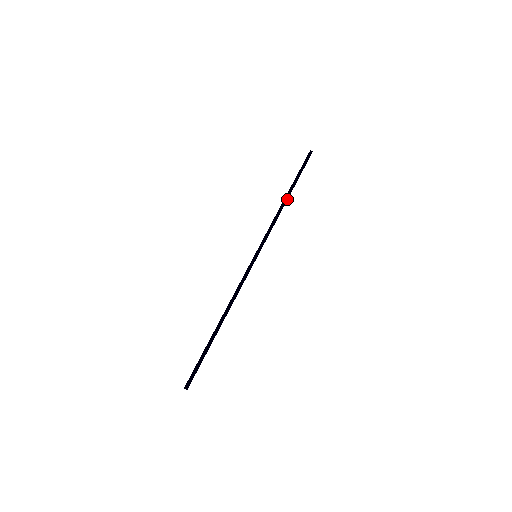
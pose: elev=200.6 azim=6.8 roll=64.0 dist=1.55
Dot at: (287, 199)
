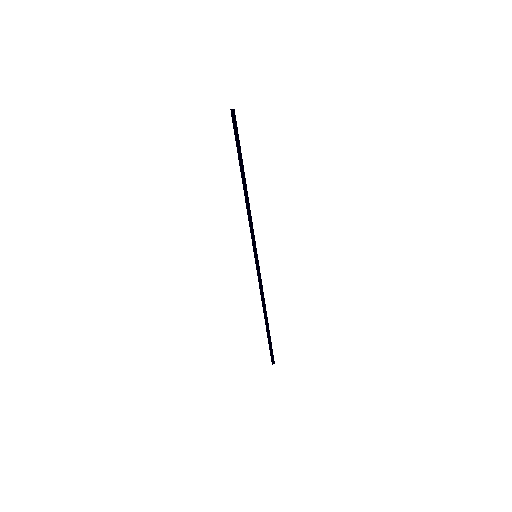
Dot at: (246, 187)
